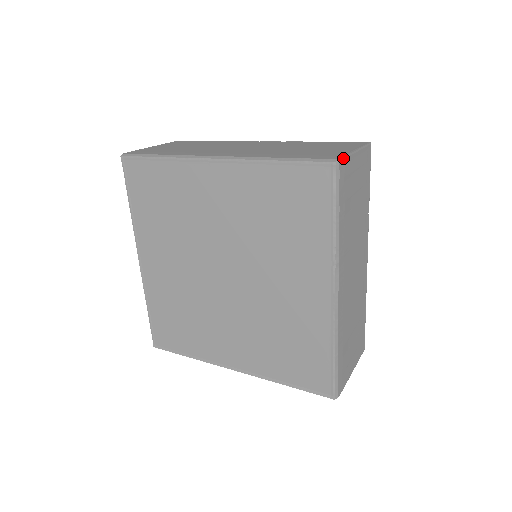
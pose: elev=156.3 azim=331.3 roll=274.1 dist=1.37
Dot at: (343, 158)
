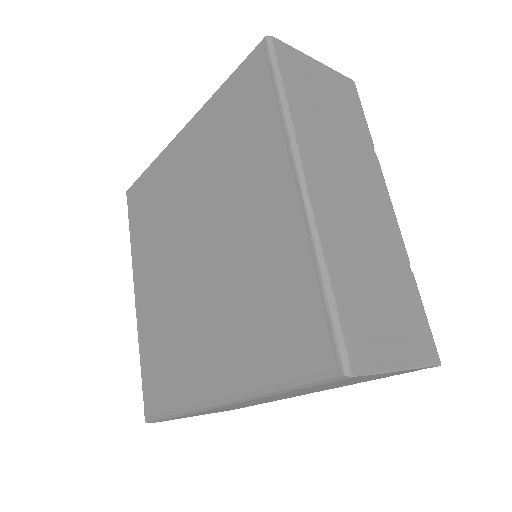
Dot at: (281, 42)
